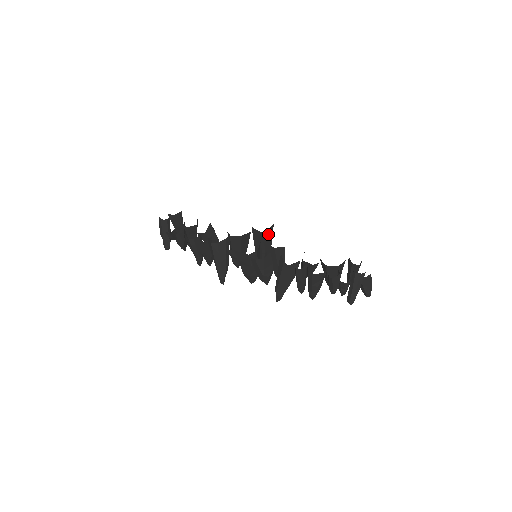
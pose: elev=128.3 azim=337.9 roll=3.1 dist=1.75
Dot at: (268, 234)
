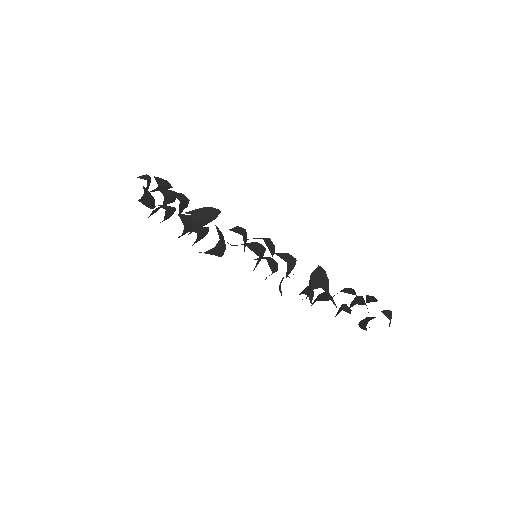
Dot at: occluded
